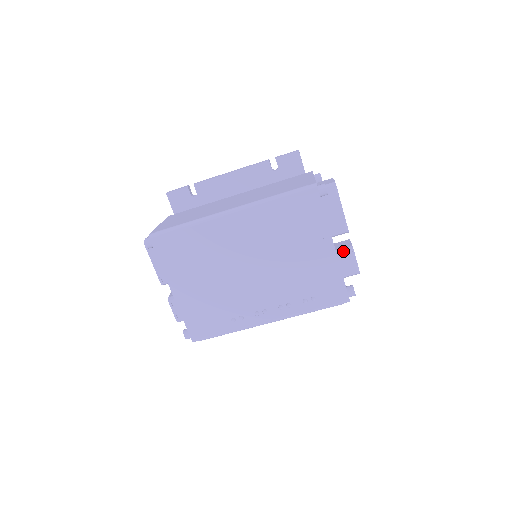
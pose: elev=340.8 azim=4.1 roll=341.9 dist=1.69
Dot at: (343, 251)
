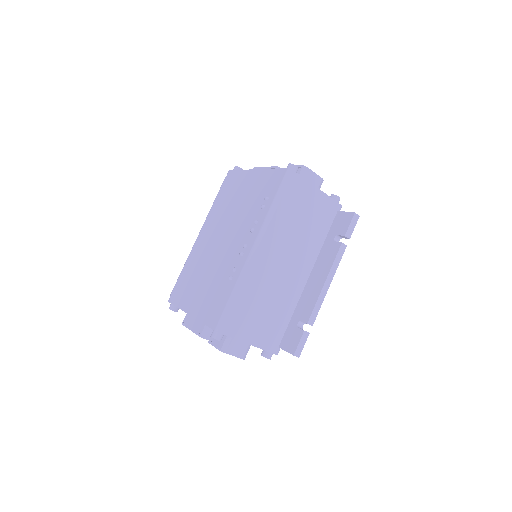
Dot at: occluded
